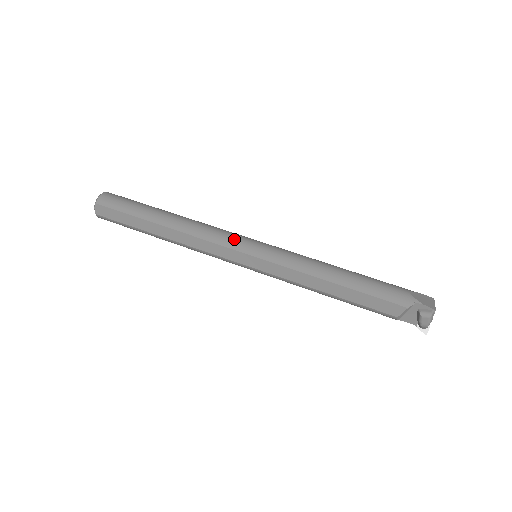
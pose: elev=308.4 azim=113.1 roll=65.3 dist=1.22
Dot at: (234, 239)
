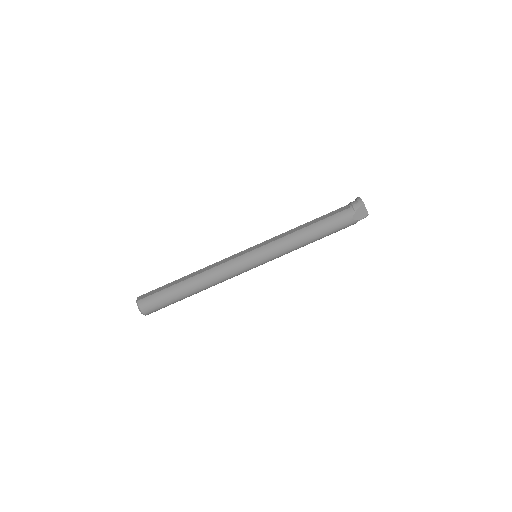
Dot at: (244, 270)
